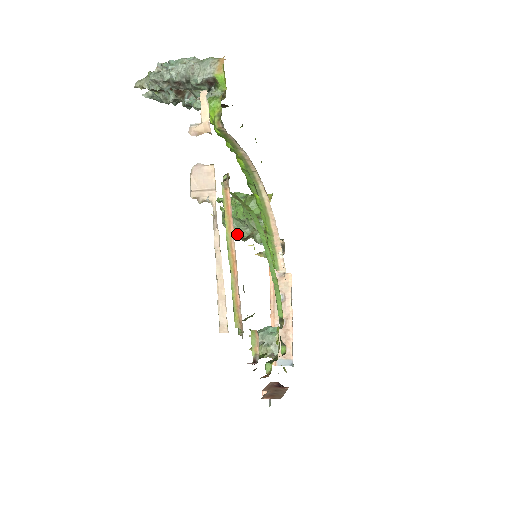
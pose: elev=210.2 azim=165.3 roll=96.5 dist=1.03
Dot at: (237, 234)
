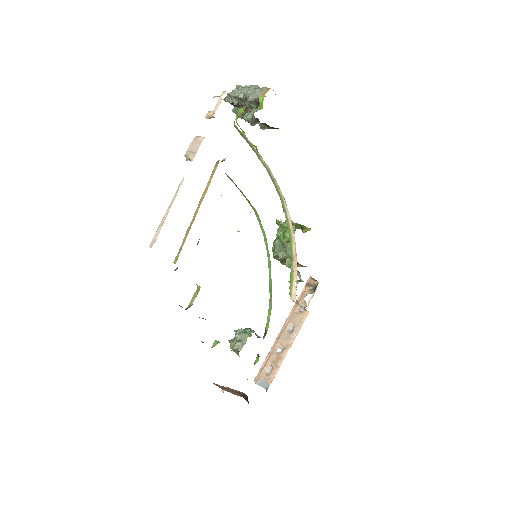
Dot at: (277, 254)
